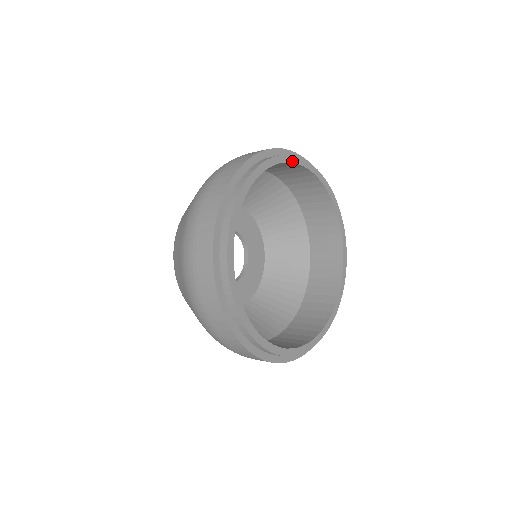
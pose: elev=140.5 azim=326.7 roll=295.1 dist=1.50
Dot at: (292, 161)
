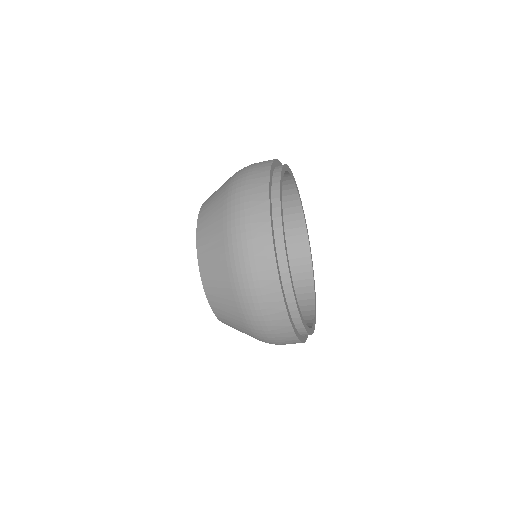
Dot at: (281, 196)
